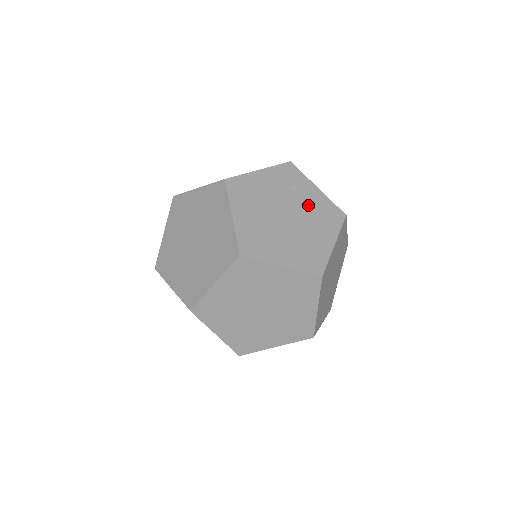
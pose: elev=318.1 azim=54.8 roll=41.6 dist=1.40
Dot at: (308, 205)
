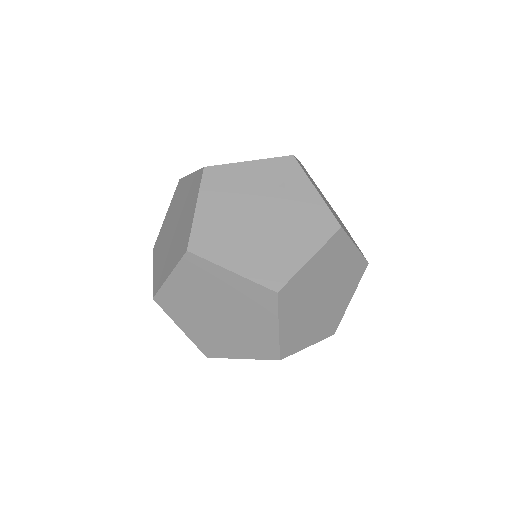
Dot at: (294, 208)
